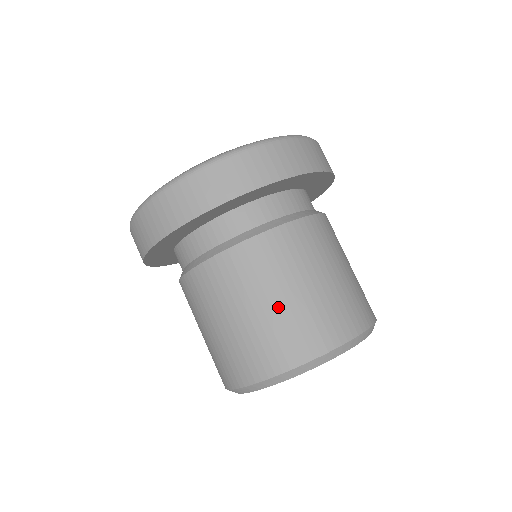
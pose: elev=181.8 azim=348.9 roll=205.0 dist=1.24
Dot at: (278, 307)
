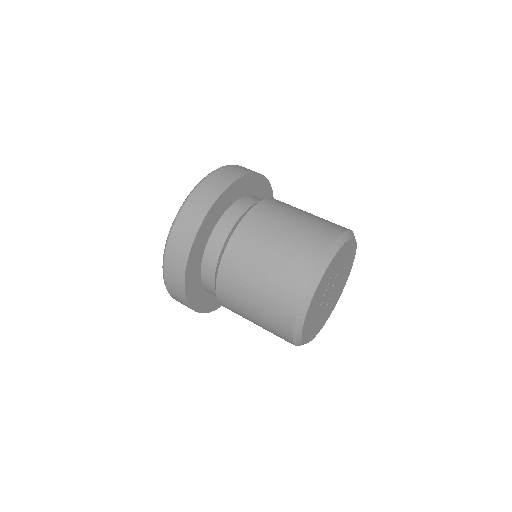
Dot at: (261, 291)
